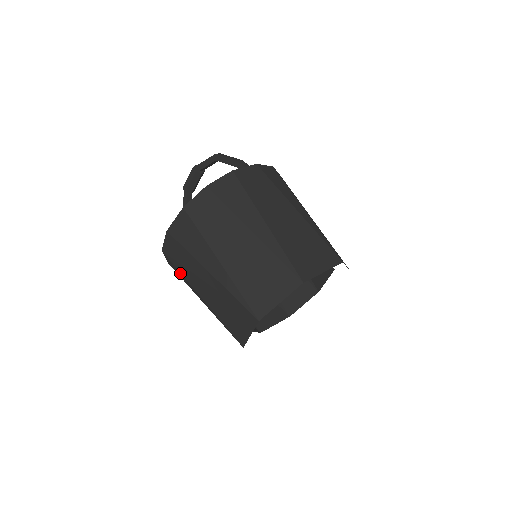
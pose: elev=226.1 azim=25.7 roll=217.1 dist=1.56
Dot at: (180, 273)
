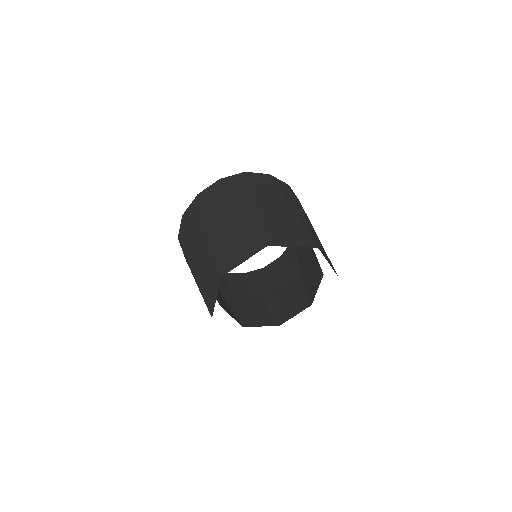
Dot at: (185, 256)
